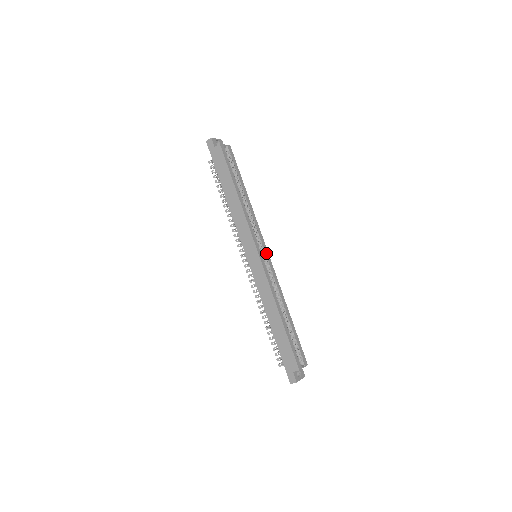
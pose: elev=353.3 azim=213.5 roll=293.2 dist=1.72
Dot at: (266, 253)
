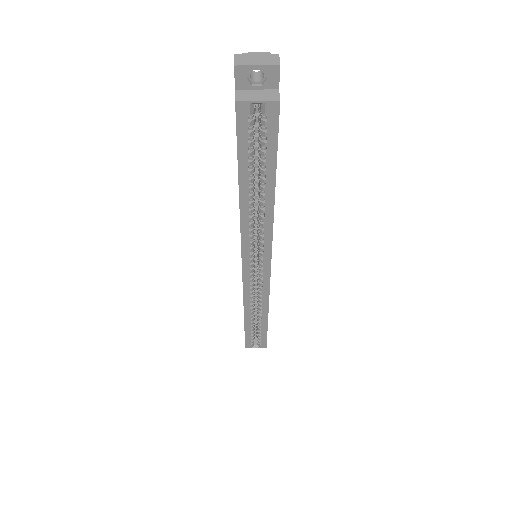
Dot at: (265, 269)
